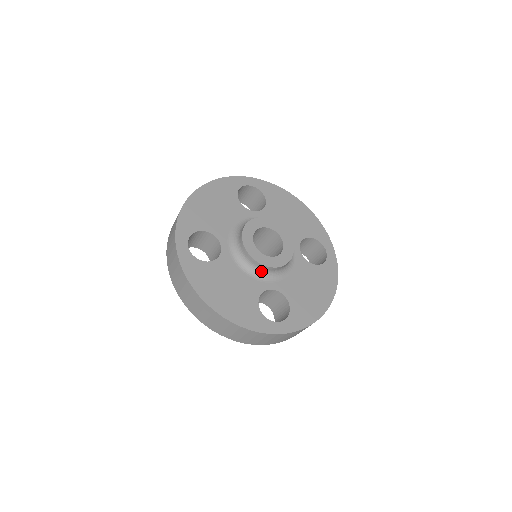
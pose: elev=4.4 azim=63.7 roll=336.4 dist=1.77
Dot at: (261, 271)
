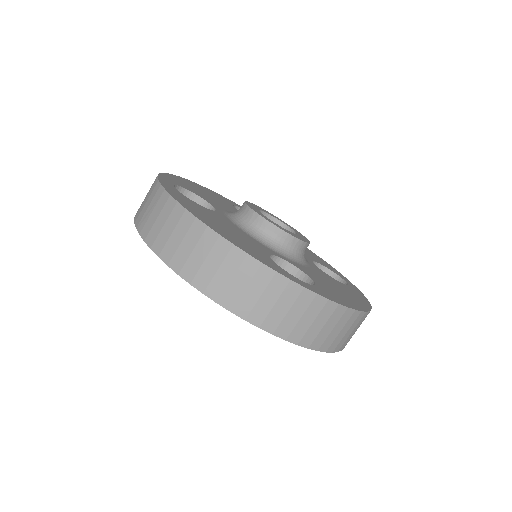
Dot at: (270, 238)
